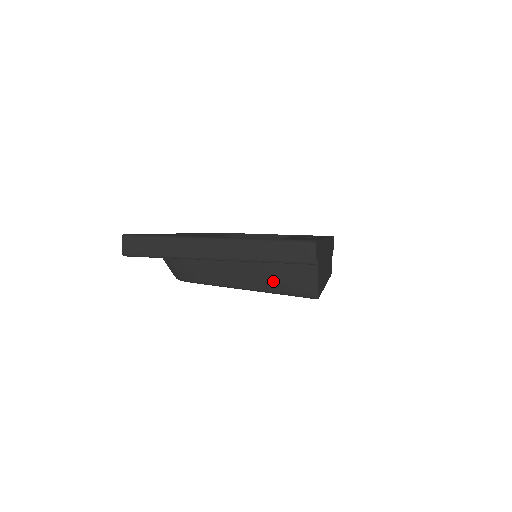
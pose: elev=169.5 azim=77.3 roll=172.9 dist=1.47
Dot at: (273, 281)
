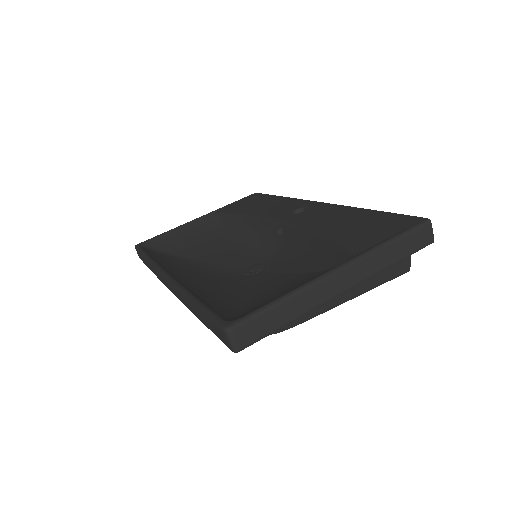
Dot at: (374, 278)
